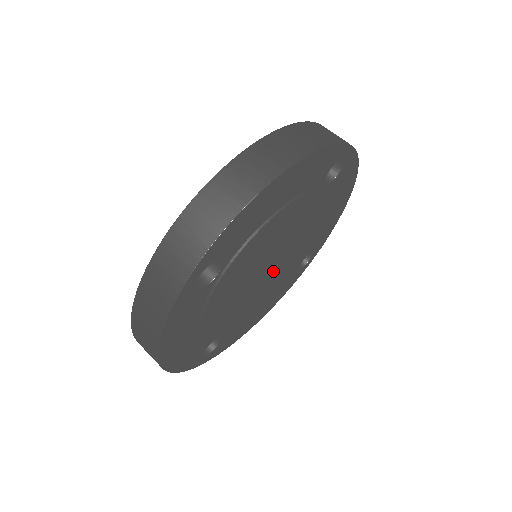
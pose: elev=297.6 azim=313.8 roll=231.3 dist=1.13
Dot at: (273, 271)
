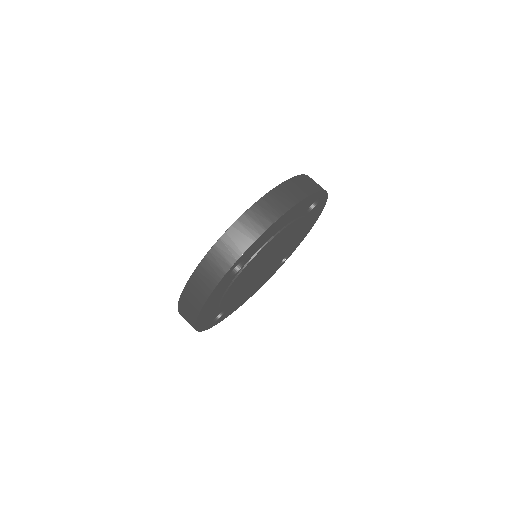
Dot at: (266, 267)
